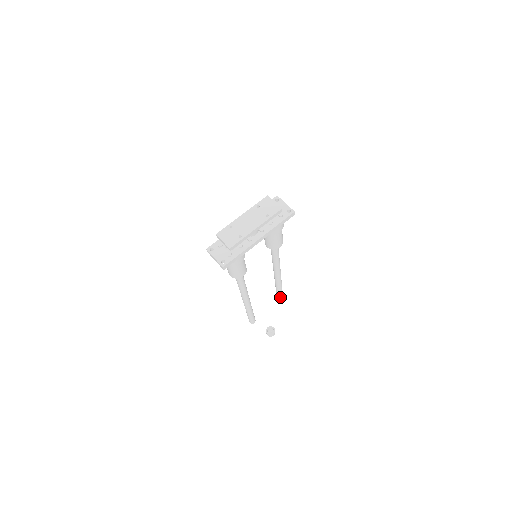
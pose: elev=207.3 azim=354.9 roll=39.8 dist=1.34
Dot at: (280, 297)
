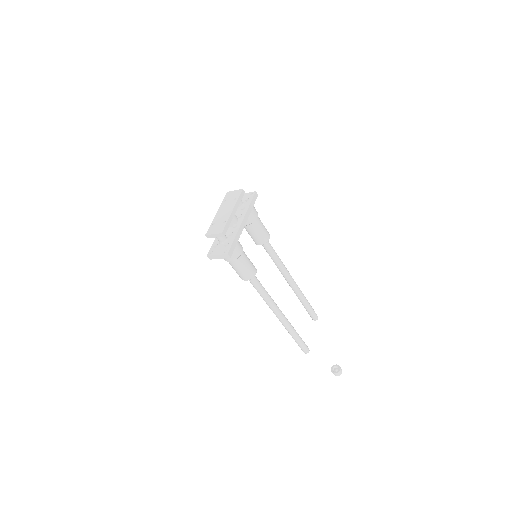
Dot at: (313, 314)
